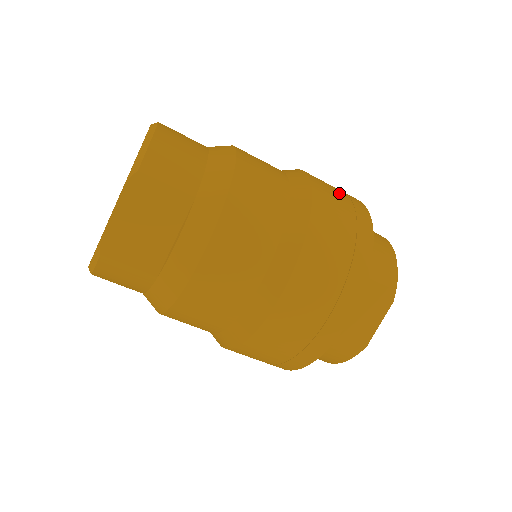
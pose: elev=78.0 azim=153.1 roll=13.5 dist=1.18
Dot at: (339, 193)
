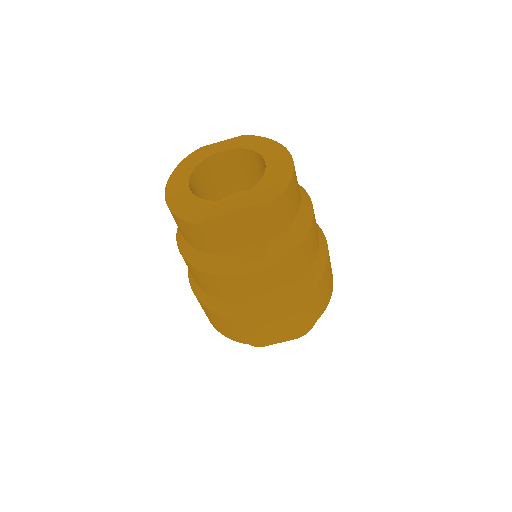
Dot at: occluded
